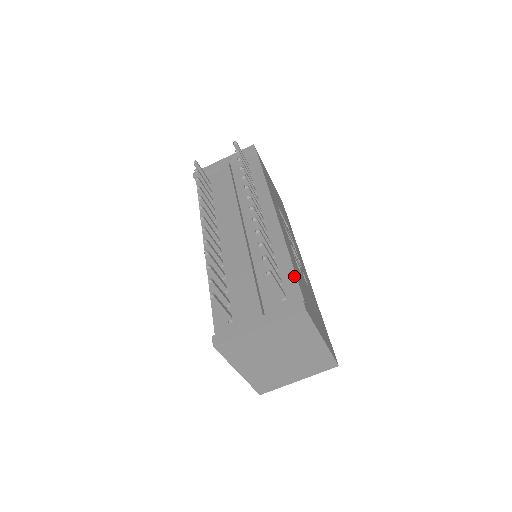
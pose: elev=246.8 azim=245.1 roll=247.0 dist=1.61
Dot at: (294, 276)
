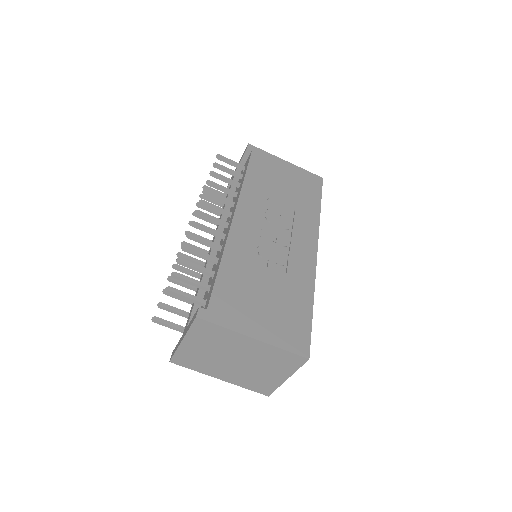
Dot at: (214, 281)
